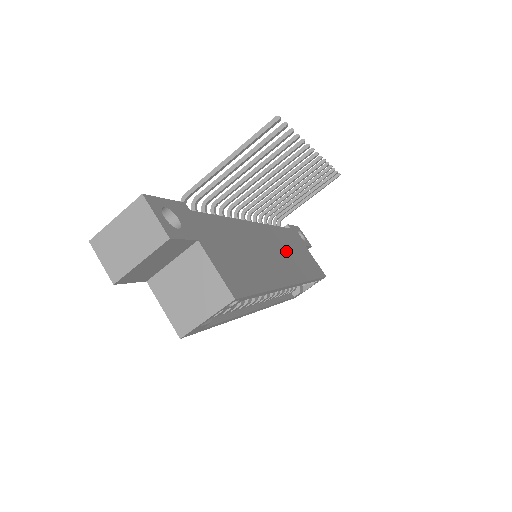
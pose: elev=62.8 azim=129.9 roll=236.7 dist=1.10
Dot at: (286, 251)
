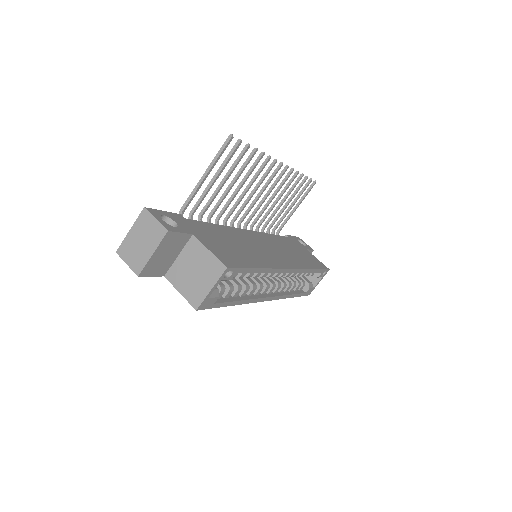
Dot at: (282, 249)
